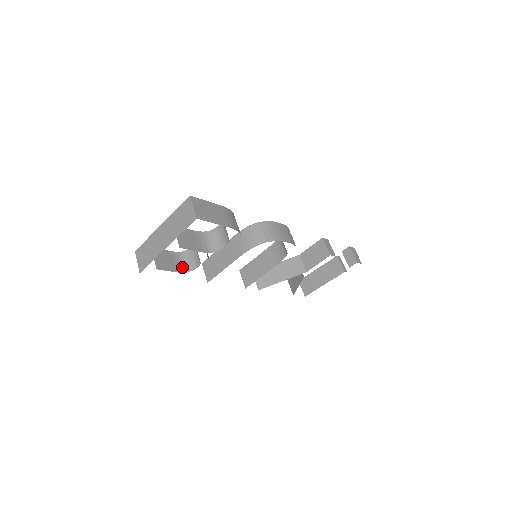
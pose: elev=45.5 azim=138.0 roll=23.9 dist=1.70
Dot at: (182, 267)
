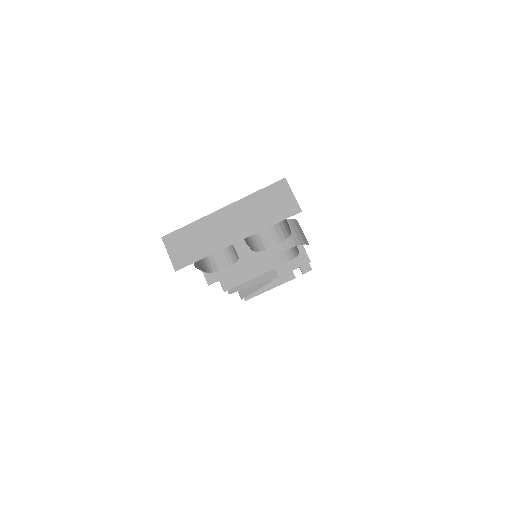
Dot at: (205, 265)
